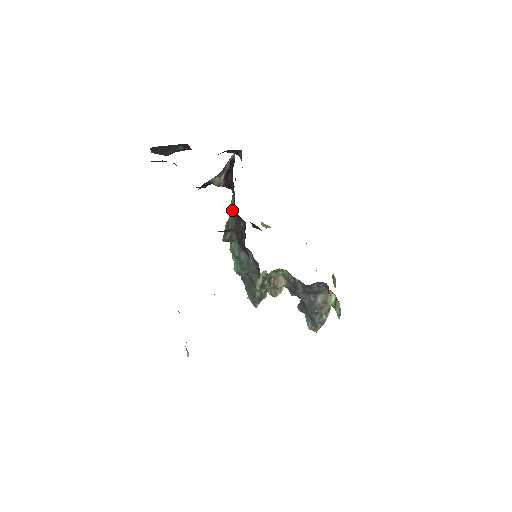
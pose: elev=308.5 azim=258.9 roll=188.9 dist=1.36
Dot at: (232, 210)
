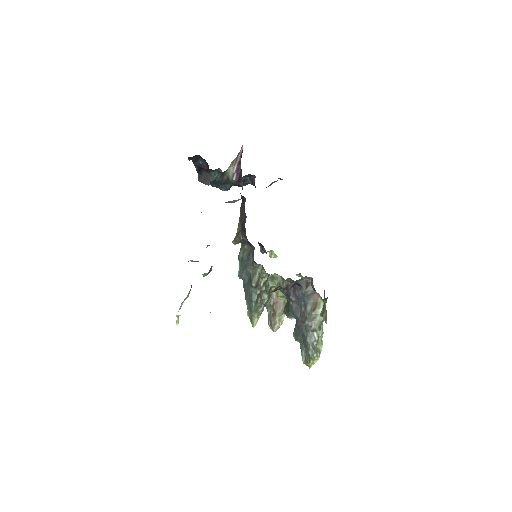
Dot at: (241, 205)
